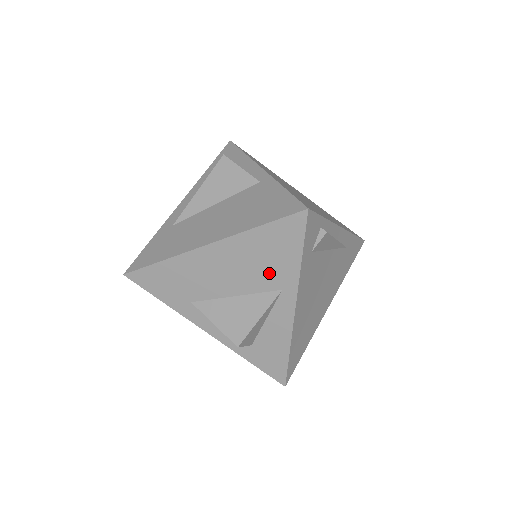
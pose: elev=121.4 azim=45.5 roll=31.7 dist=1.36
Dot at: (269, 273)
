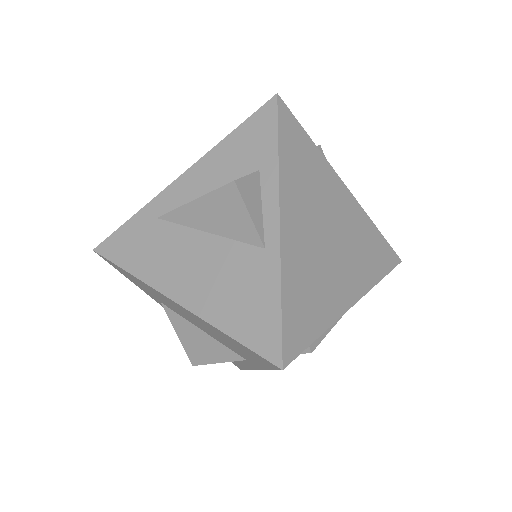
Dot at: (235, 349)
